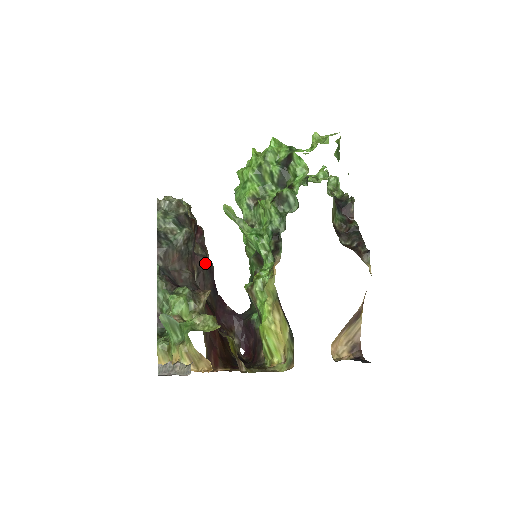
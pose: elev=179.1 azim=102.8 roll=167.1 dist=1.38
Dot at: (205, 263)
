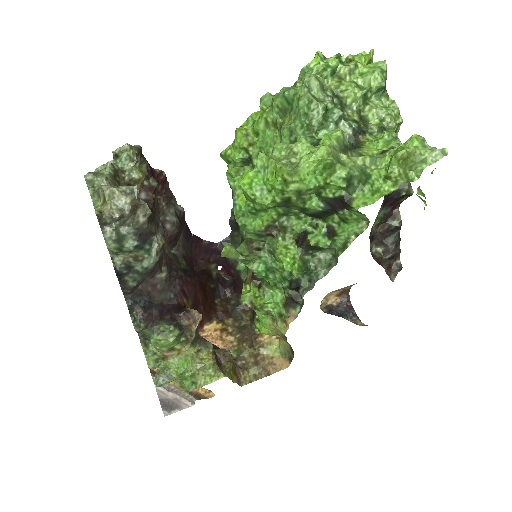
Dot at: (177, 231)
